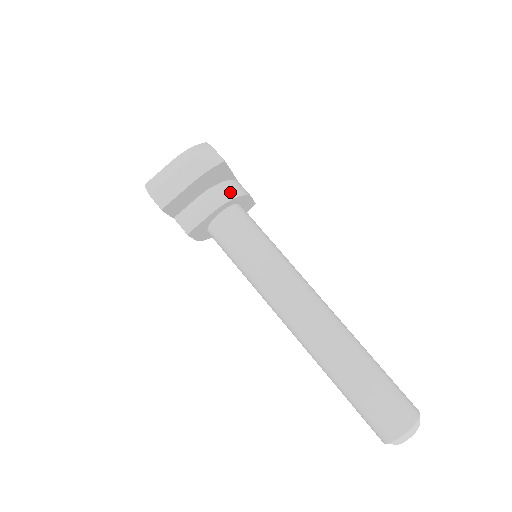
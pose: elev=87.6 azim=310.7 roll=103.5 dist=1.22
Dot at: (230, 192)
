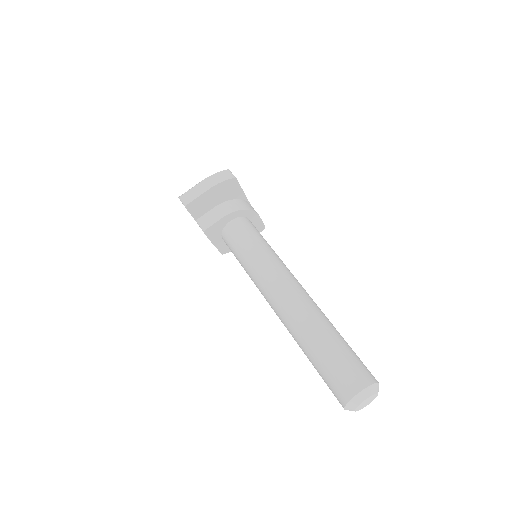
Dot at: (240, 206)
